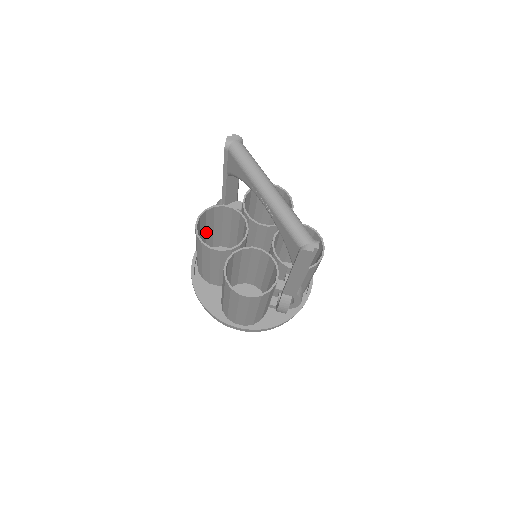
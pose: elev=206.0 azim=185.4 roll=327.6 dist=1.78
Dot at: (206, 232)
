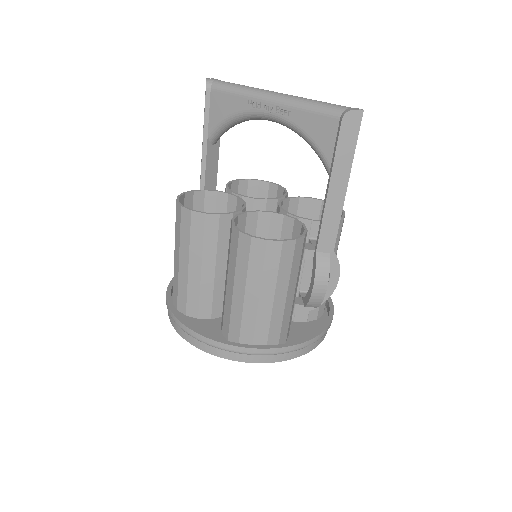
Dot at: occluded
